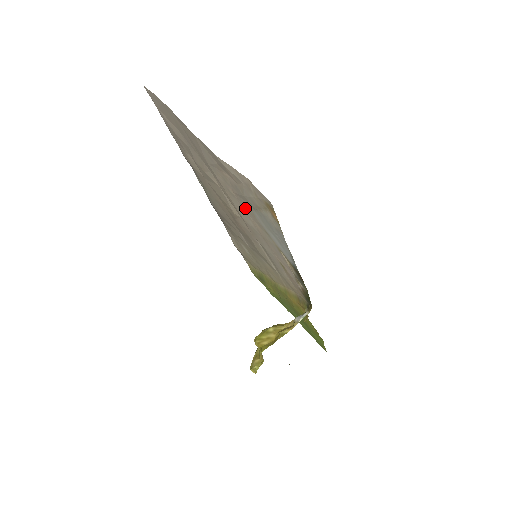
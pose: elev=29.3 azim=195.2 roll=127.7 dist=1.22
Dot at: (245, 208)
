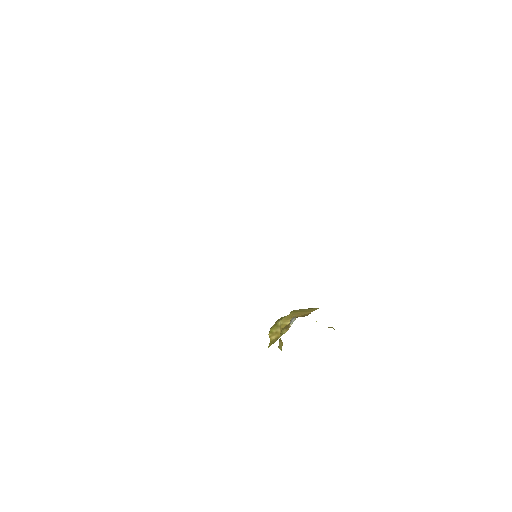
Dot at: occluded
